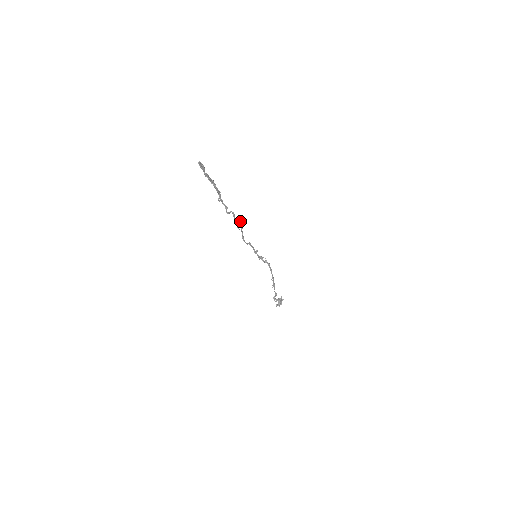
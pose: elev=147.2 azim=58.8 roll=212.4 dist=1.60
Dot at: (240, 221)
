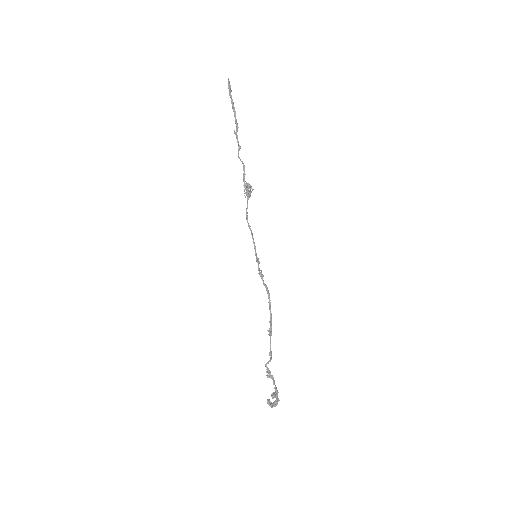
Dot at: (248, 187)
